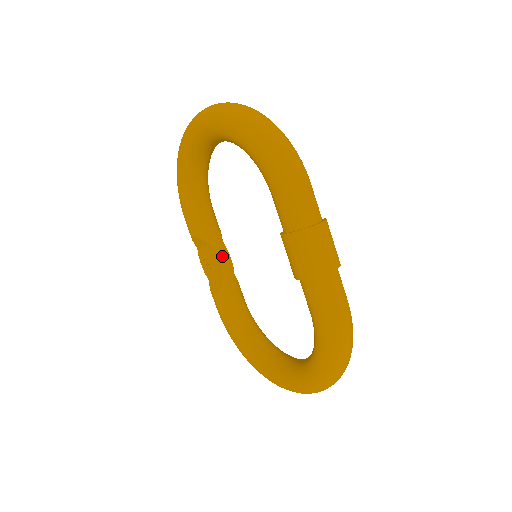
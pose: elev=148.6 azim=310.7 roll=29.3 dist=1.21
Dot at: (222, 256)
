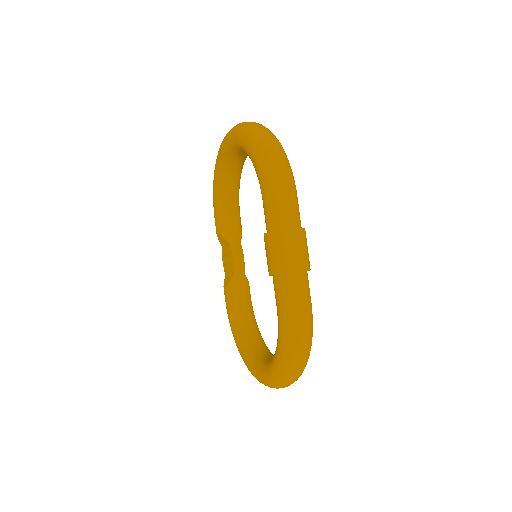
Dot at: (236, 254)
